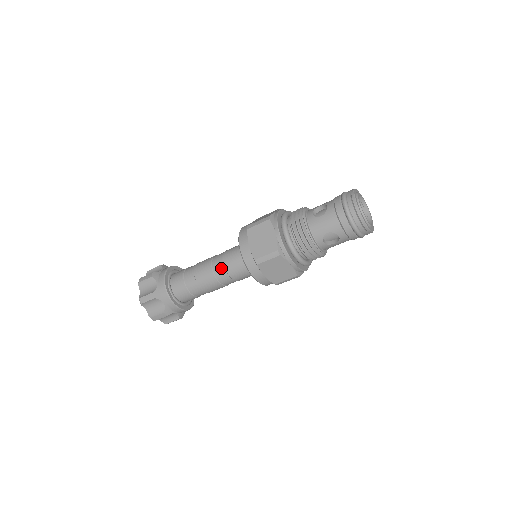
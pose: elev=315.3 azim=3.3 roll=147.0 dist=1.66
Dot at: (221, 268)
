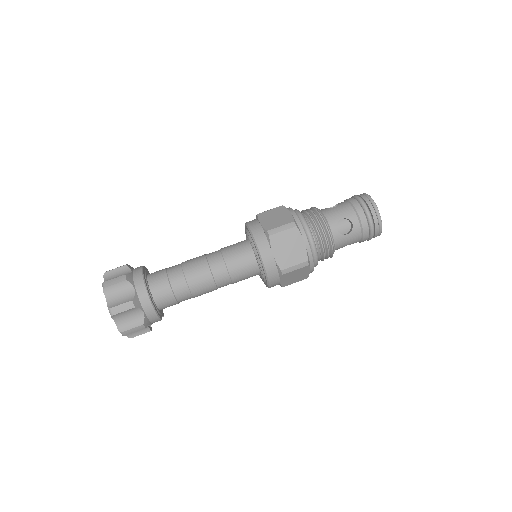
Dot at: (218, 256)
